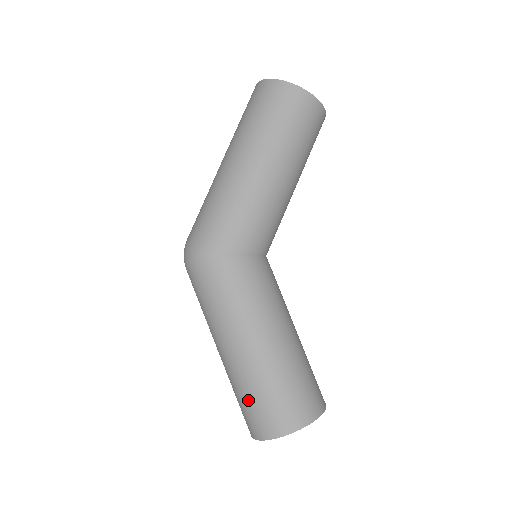
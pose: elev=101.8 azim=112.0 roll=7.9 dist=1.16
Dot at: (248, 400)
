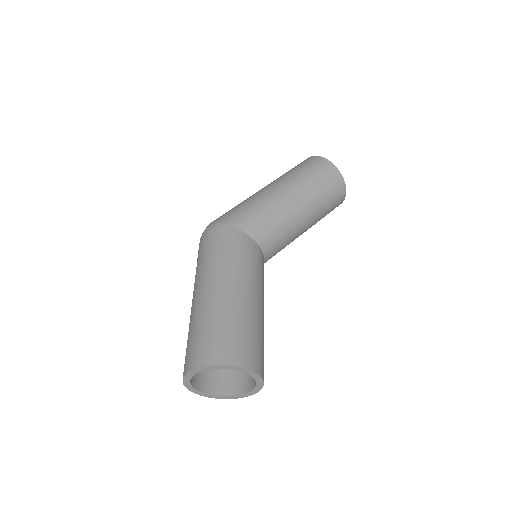
Dot at: (195, 333)
